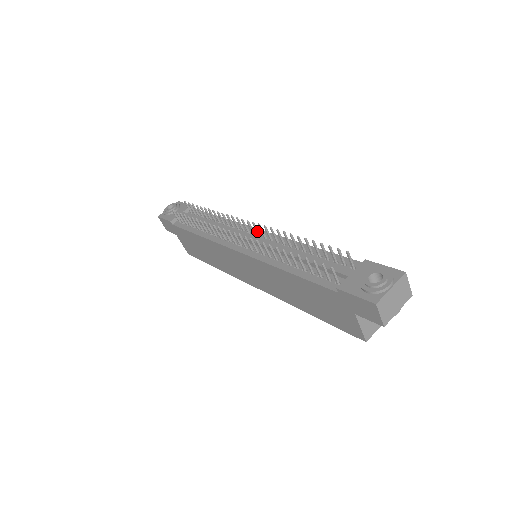
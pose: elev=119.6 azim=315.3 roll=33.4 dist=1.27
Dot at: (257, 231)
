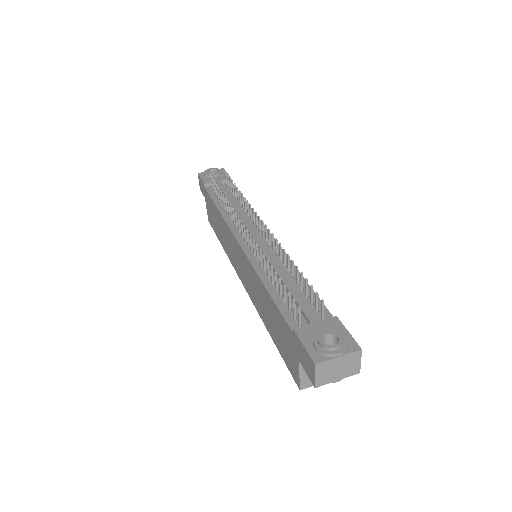
Dot at: (266, 234)
